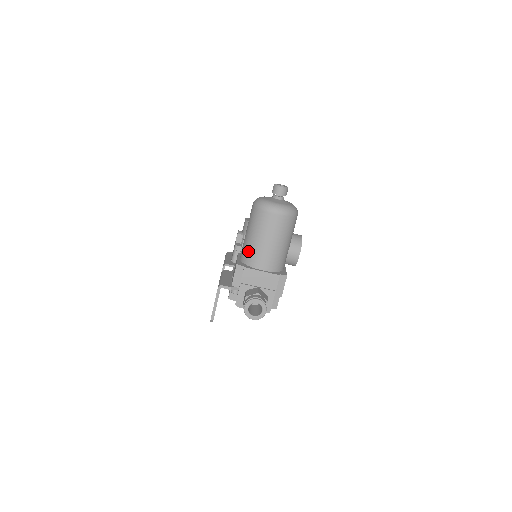
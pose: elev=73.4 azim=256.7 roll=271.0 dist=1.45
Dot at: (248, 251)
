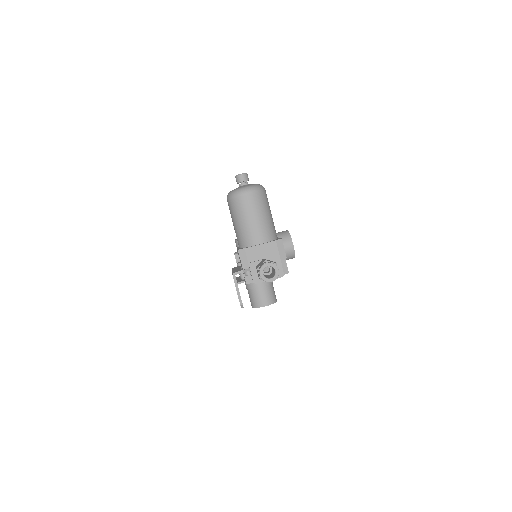
Dot at: (242, 236)
